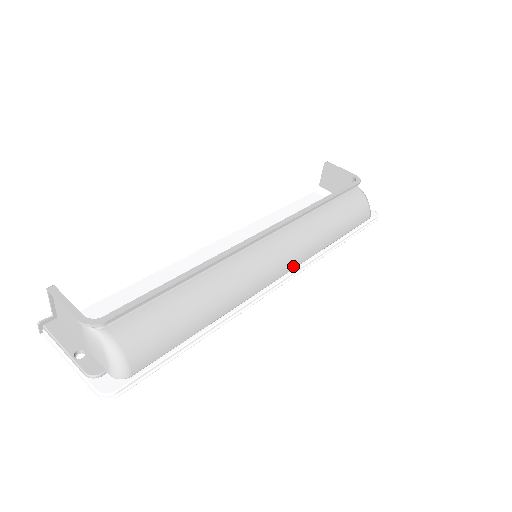
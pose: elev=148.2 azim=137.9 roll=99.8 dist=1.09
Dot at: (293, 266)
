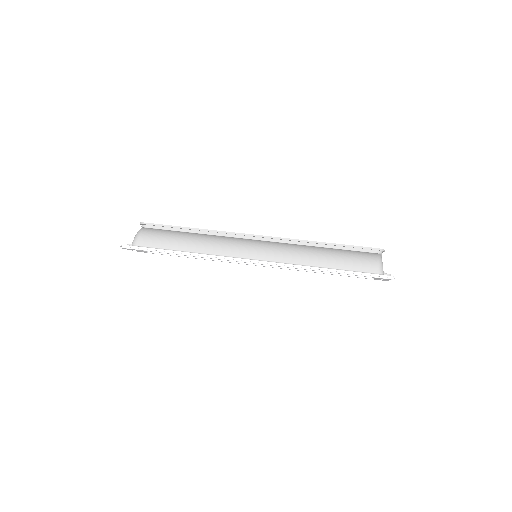
Dot at: (268, 258)
